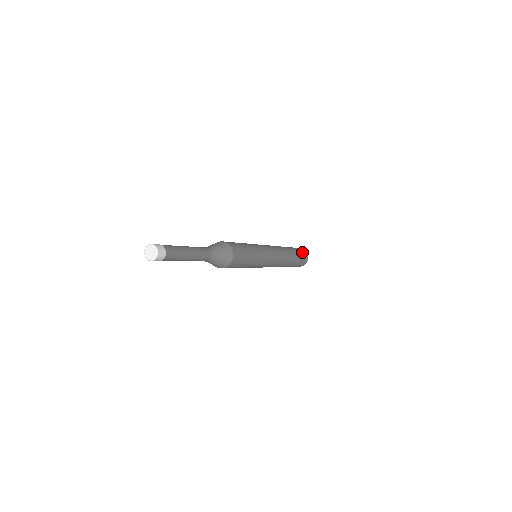
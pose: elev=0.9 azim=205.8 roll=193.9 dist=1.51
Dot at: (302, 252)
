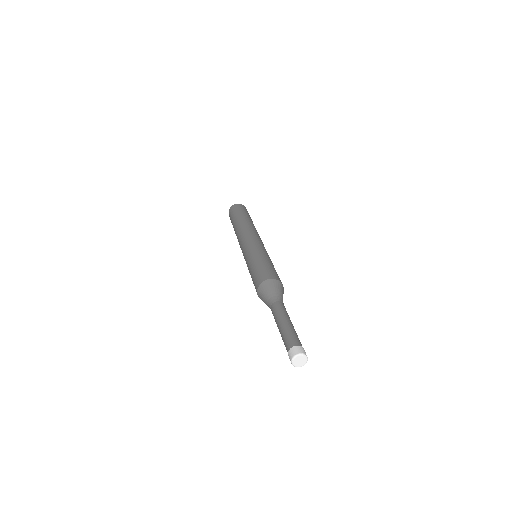
Dot at: occluded
